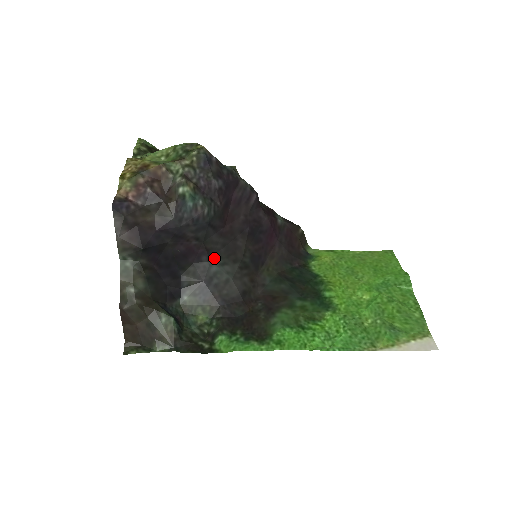
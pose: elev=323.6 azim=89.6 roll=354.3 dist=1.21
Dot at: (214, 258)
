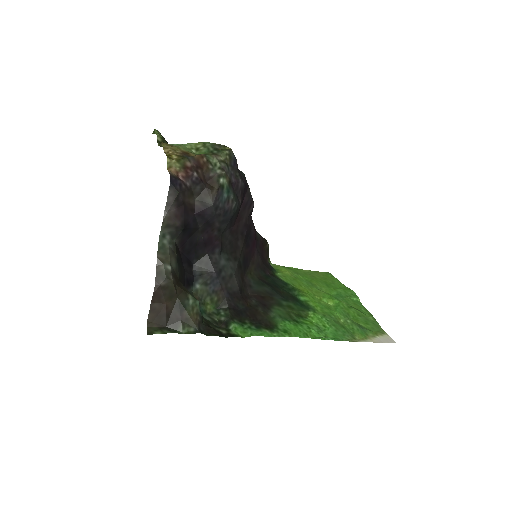
Dot at: (223, 252)
